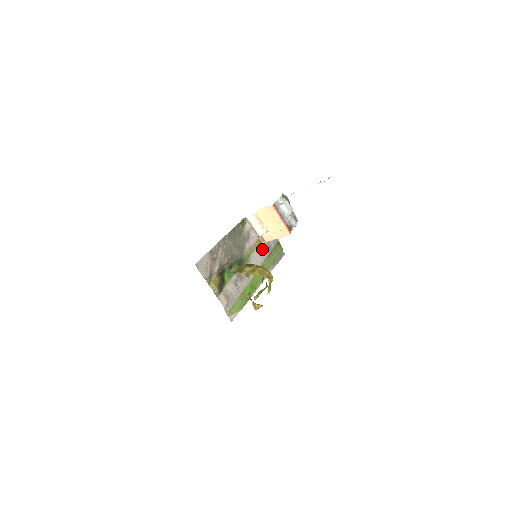
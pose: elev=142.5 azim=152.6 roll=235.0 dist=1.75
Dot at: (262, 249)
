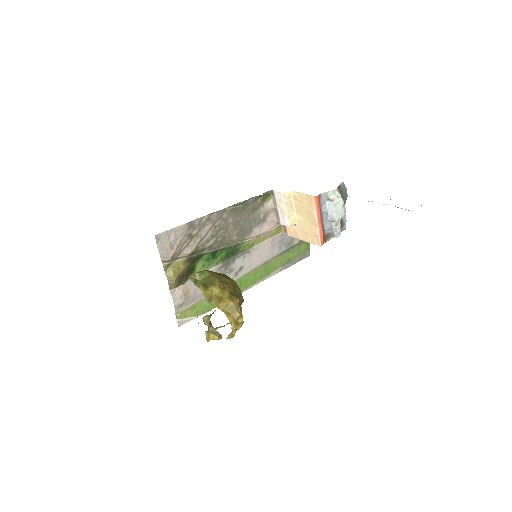
Dot at: (278, 241)
